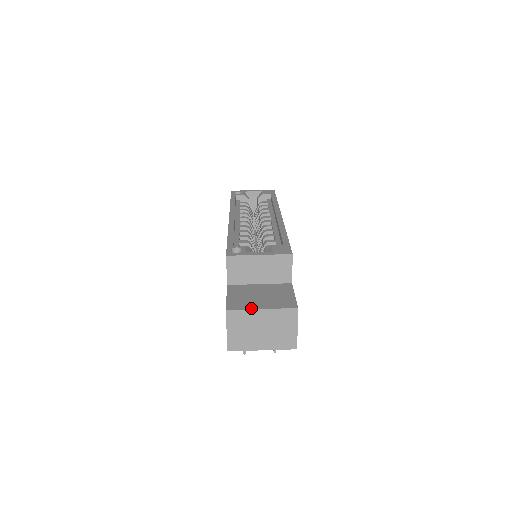
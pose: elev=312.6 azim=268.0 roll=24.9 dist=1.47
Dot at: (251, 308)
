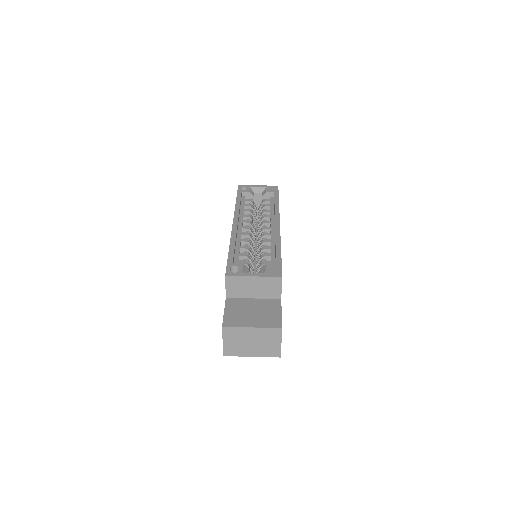
Dot at: (243, 326)
